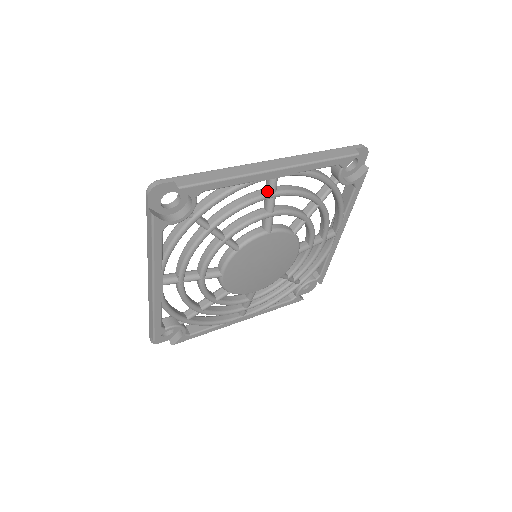
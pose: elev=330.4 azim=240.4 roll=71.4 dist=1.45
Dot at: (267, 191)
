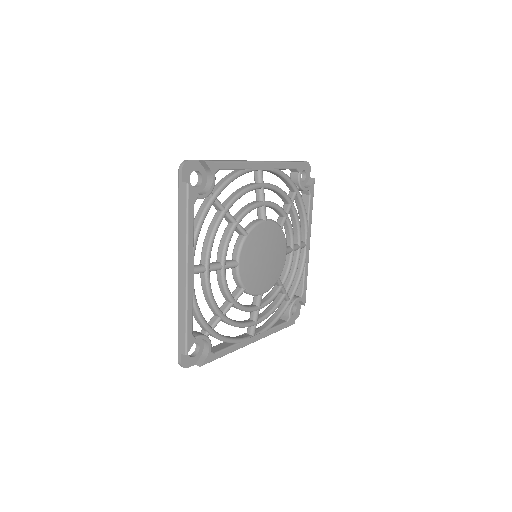
Dot at: (257, 183)
